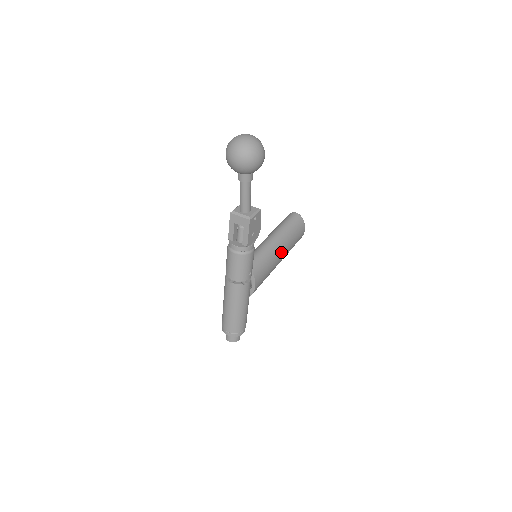
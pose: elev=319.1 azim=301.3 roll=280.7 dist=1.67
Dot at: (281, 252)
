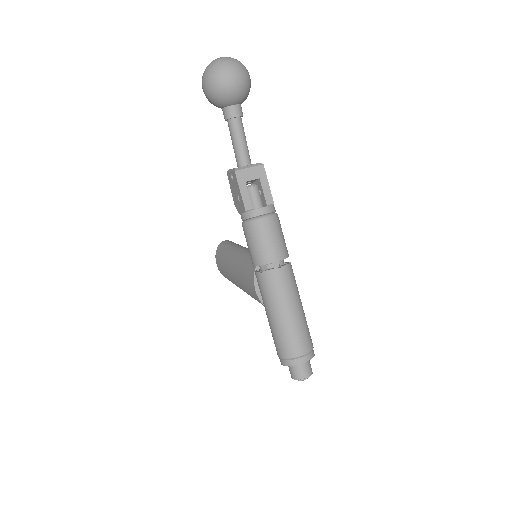
Dot at: occluded
